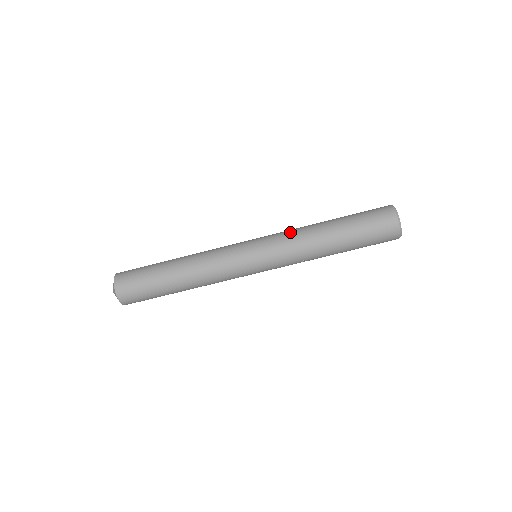
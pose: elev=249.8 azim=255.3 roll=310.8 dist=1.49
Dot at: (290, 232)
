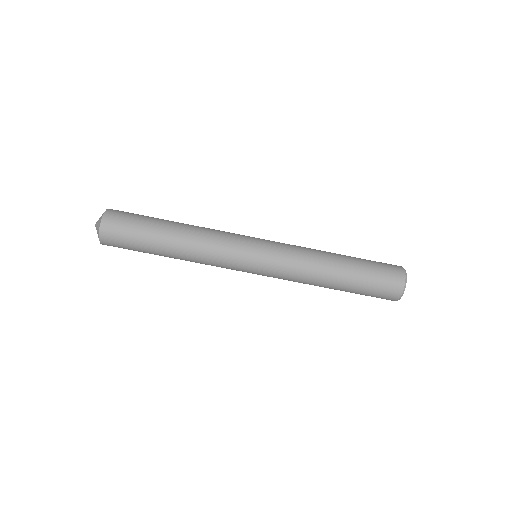
Dot at: (300, 252)
